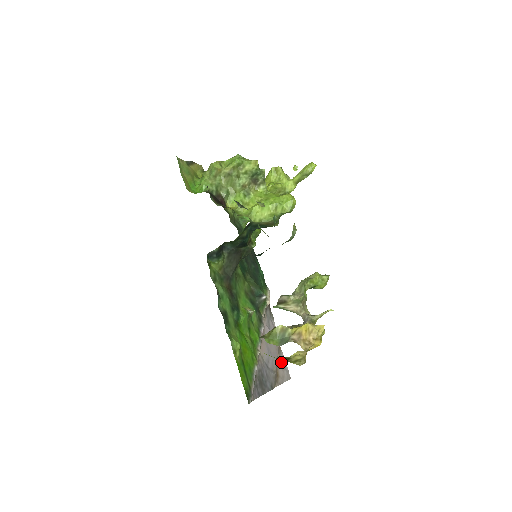
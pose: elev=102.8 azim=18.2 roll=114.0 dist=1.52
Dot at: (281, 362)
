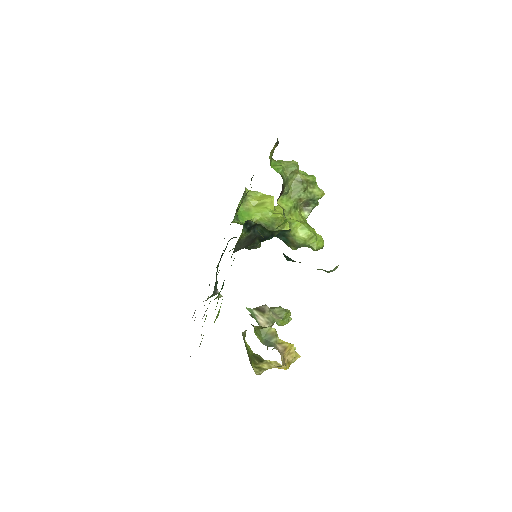
Dot at: occluded
